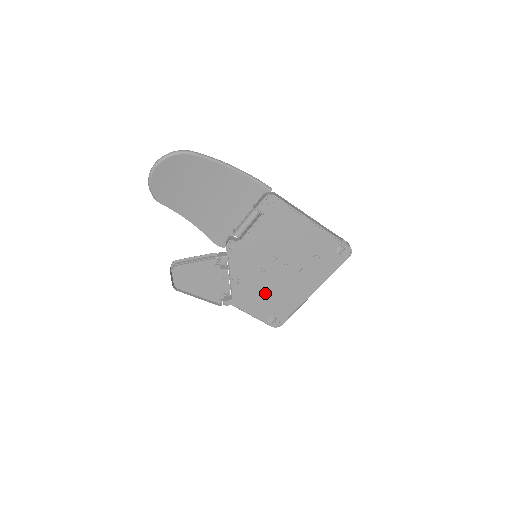
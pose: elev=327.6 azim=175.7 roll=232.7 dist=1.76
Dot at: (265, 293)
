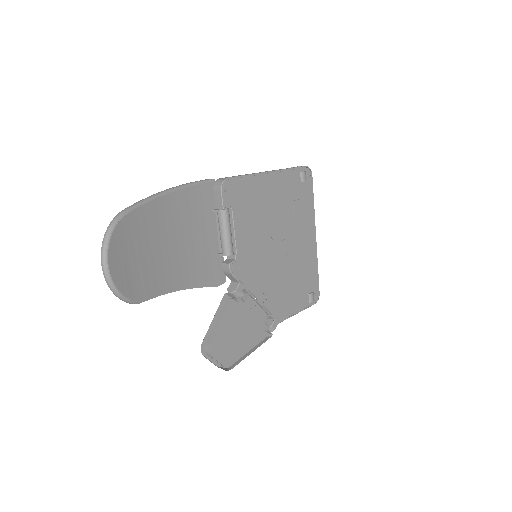
Dot at: (289, 280)
